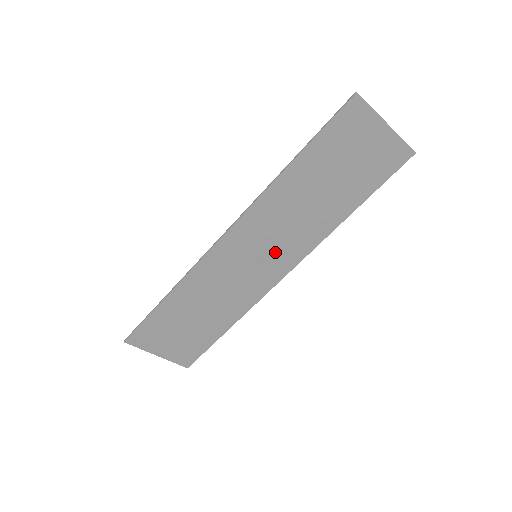
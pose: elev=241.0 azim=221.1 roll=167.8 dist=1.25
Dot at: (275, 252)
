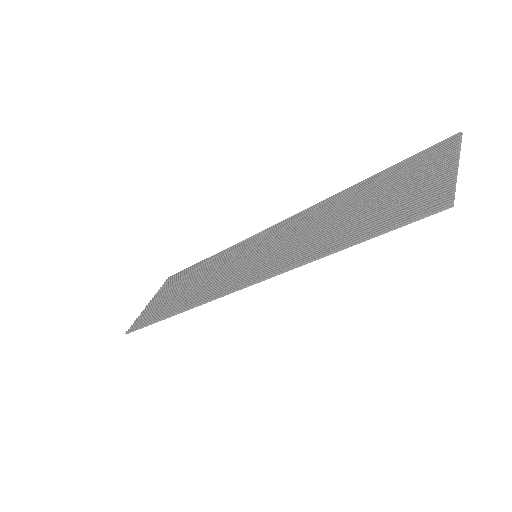
Dot at: (274, 242)
